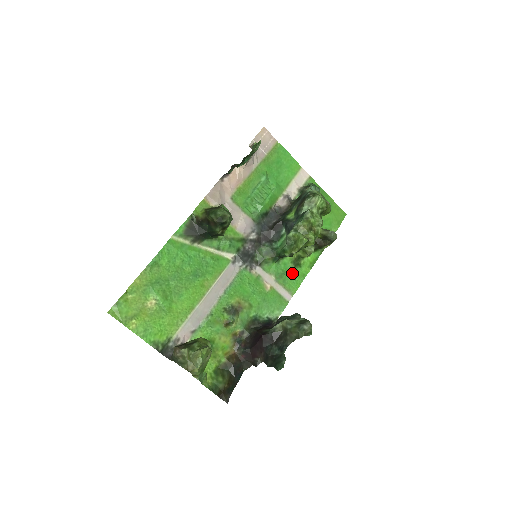
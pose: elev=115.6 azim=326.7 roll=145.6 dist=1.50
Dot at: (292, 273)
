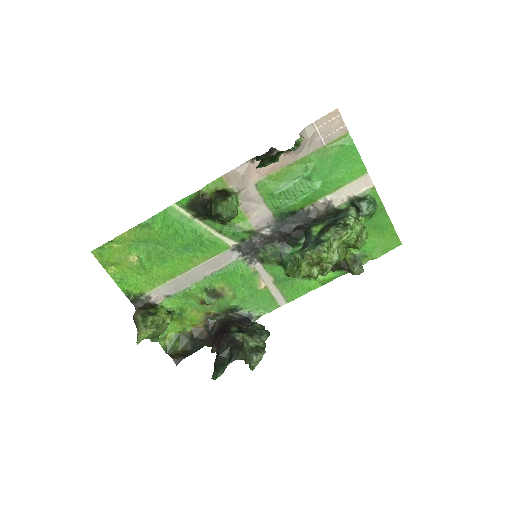
Dot at: (296, 282)
